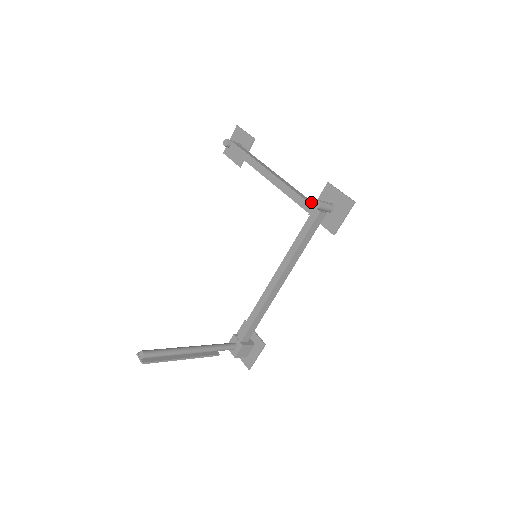
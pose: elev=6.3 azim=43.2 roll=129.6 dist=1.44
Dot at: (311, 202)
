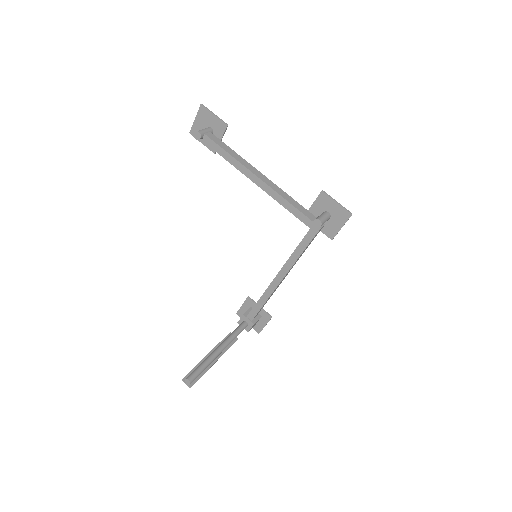
Dot at: (308, 213)
